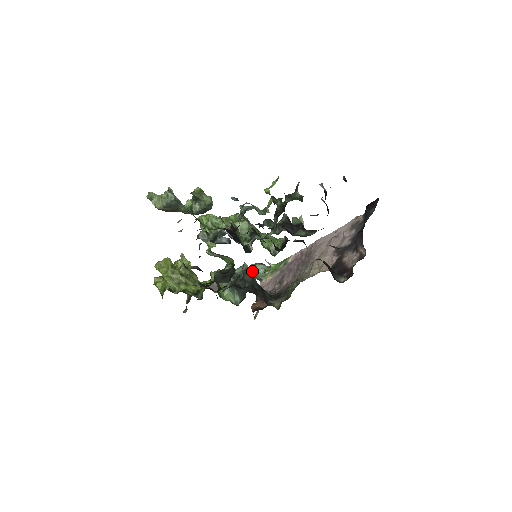
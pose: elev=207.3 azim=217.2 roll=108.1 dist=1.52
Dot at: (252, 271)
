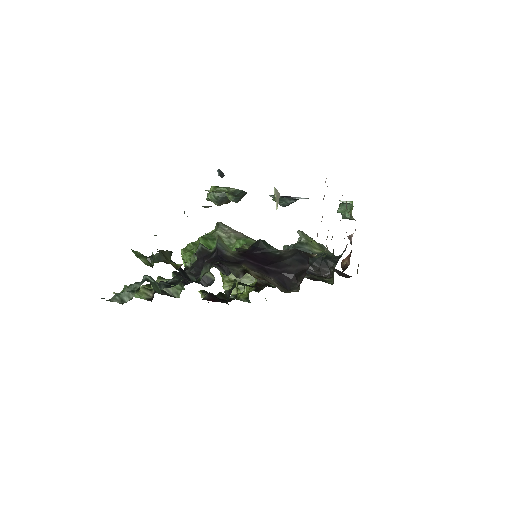
Dot at: occluded
